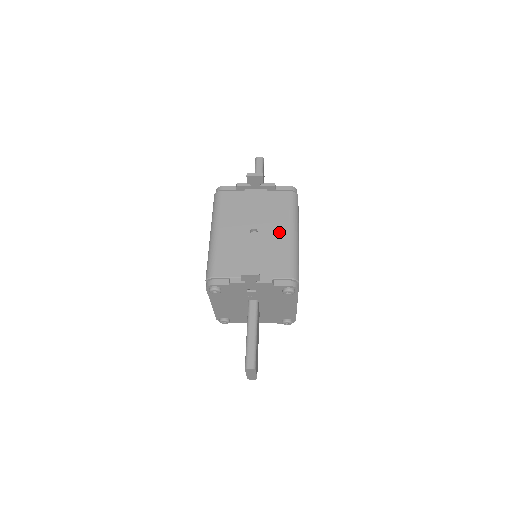
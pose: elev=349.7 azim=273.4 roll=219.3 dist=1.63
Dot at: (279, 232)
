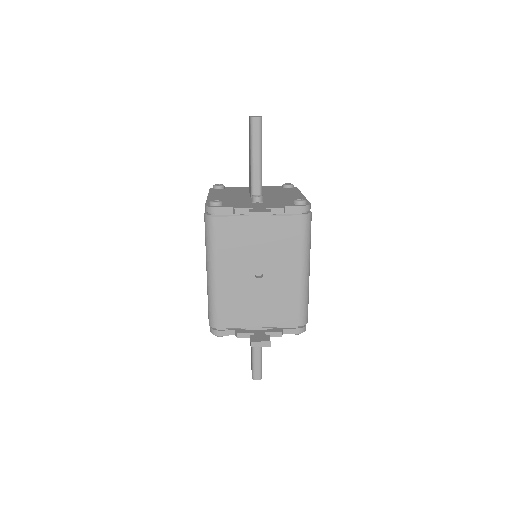
Dot at: (288, 274)
